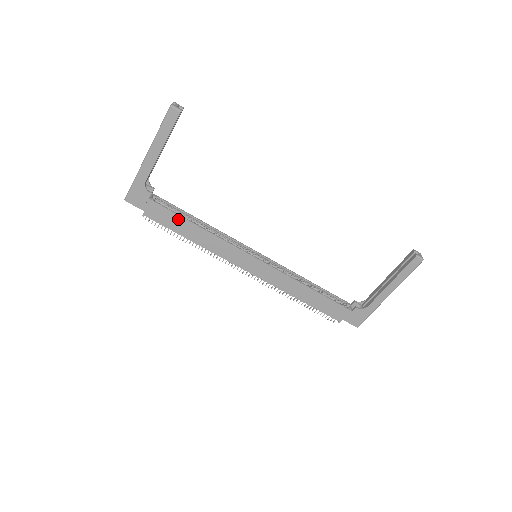
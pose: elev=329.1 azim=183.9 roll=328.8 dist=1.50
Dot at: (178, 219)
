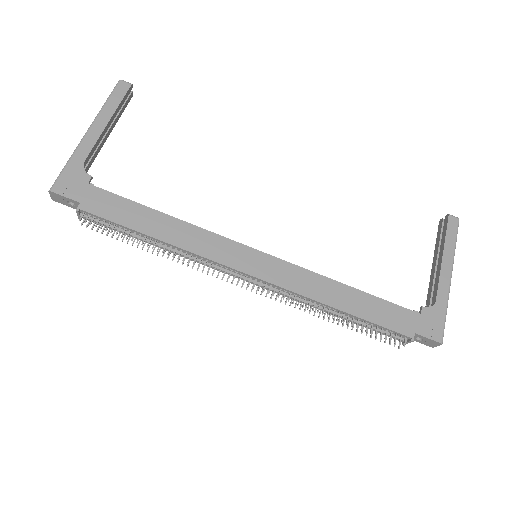
Dot at: (134, 208)
